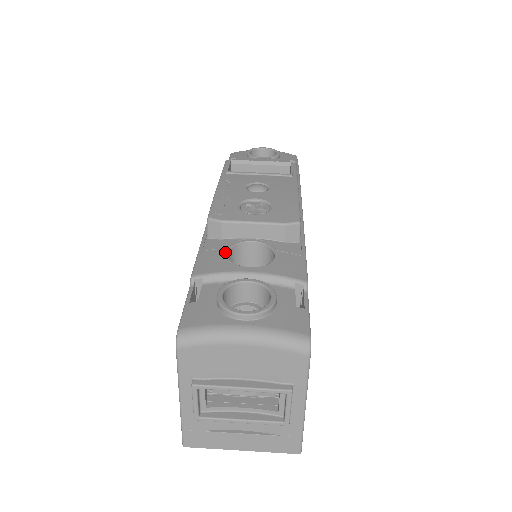
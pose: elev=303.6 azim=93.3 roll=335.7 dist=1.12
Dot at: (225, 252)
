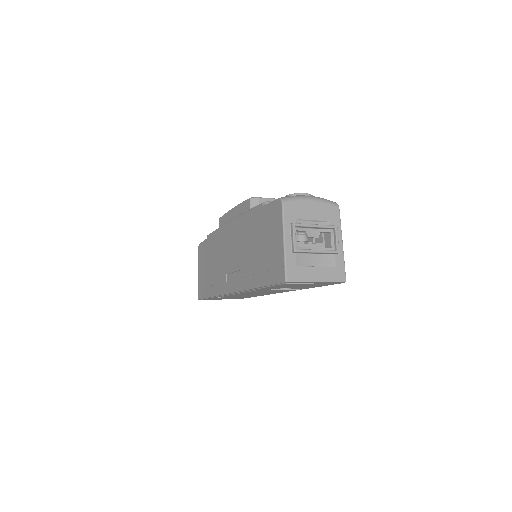
Dot at: occluded
